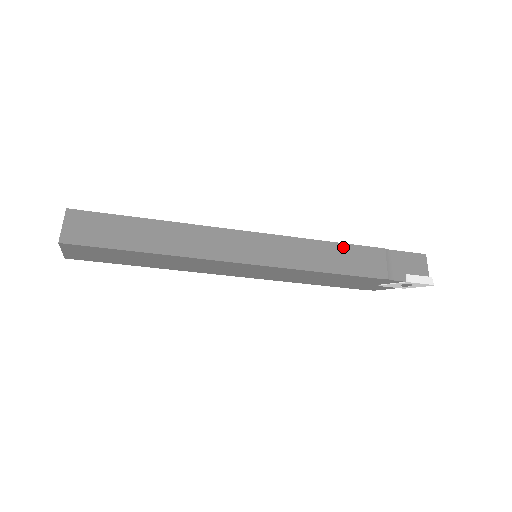
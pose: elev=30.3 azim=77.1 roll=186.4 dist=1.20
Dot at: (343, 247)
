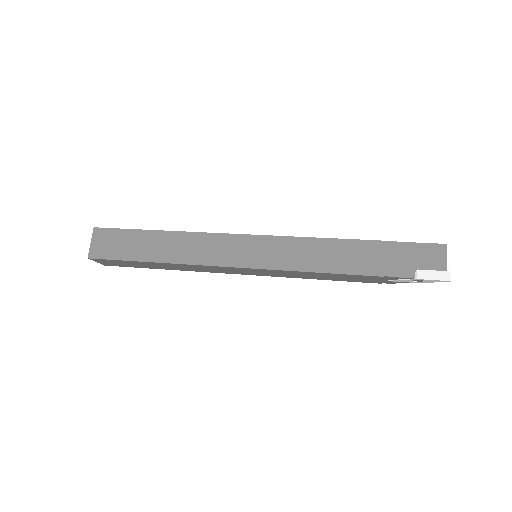
Dot at: (342, 243)
